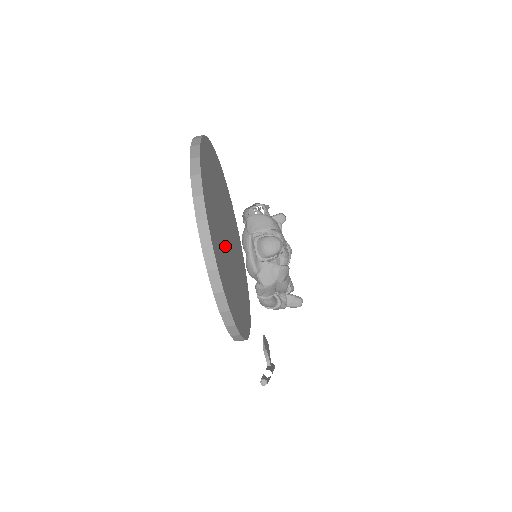
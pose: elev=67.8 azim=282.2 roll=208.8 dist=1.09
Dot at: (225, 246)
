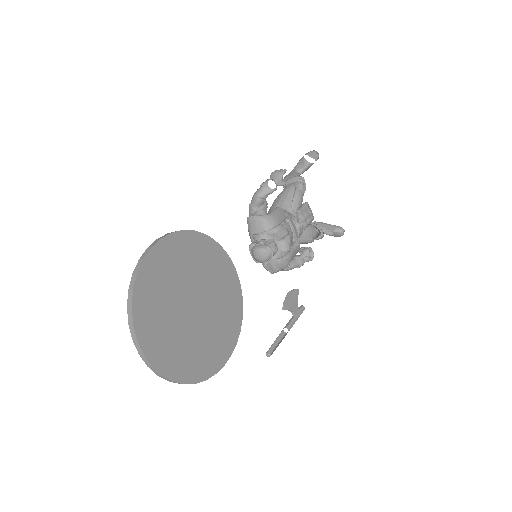
Dot at: (184, 328)
